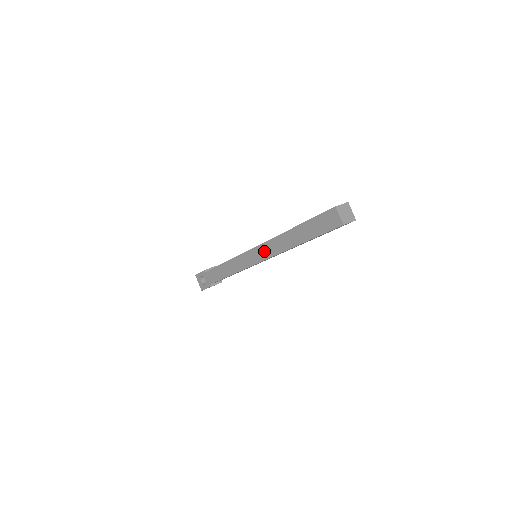
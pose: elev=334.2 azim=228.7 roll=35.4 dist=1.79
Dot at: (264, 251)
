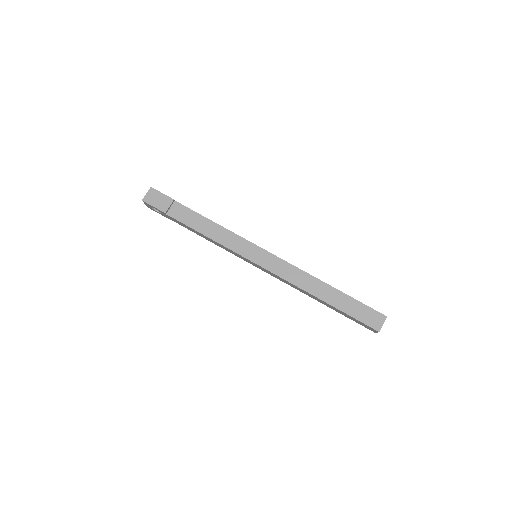
Dot at: (276, 277)
